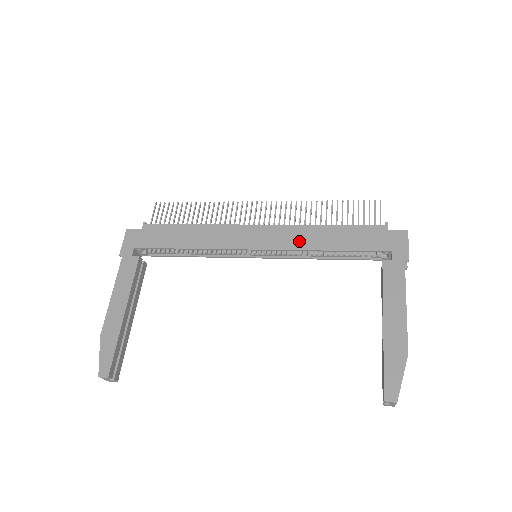
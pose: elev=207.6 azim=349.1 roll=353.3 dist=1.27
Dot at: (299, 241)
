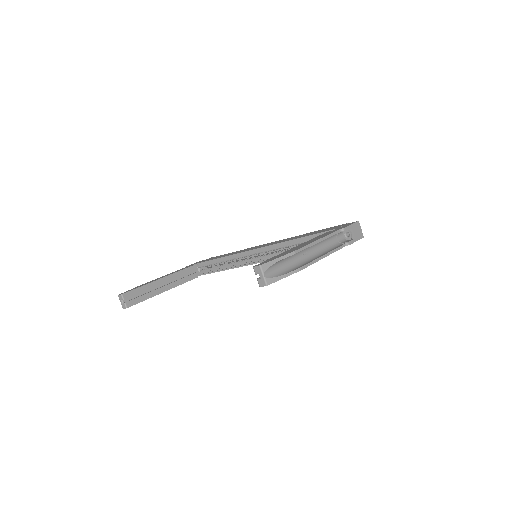
Dot at: occluded
